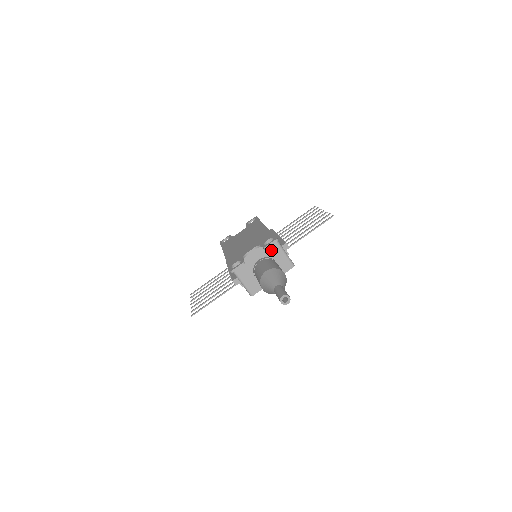
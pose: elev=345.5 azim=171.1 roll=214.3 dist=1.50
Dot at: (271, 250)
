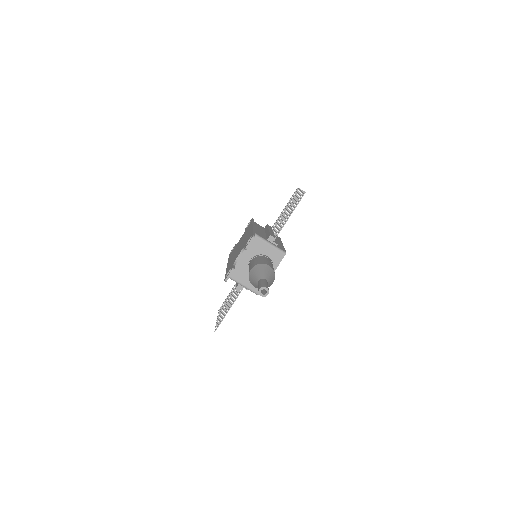
Dot at: (257, 247)
